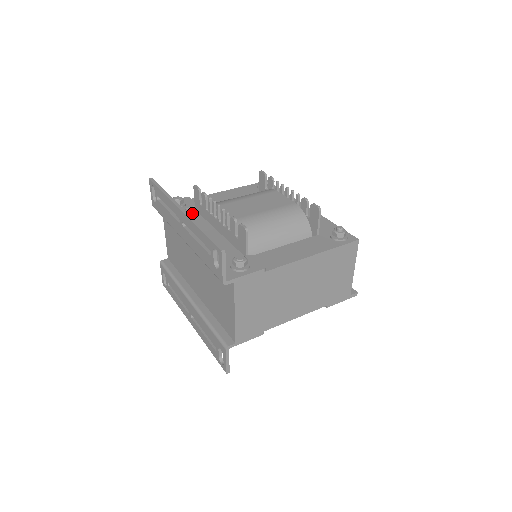
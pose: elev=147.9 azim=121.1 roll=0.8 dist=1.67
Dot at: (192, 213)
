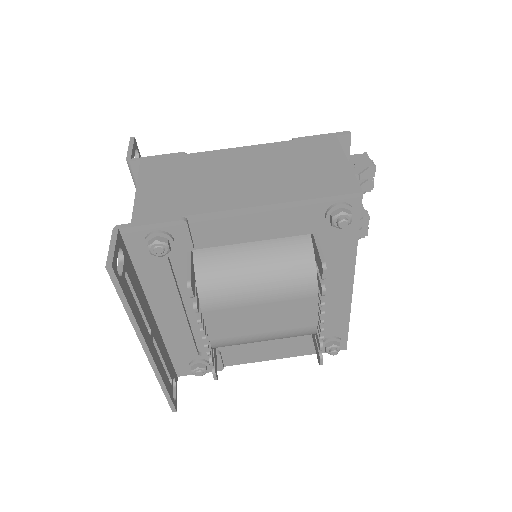
Dot at: (179, 259)
